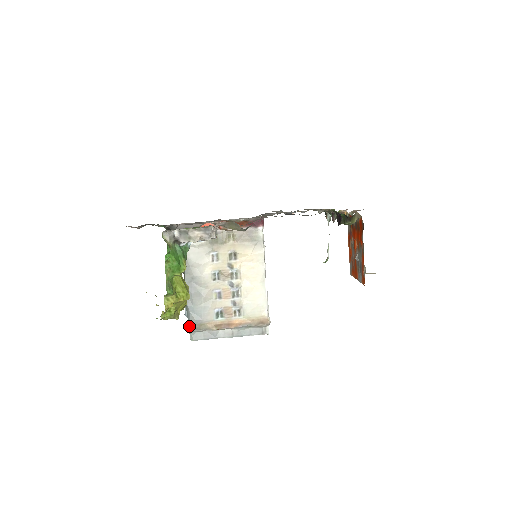
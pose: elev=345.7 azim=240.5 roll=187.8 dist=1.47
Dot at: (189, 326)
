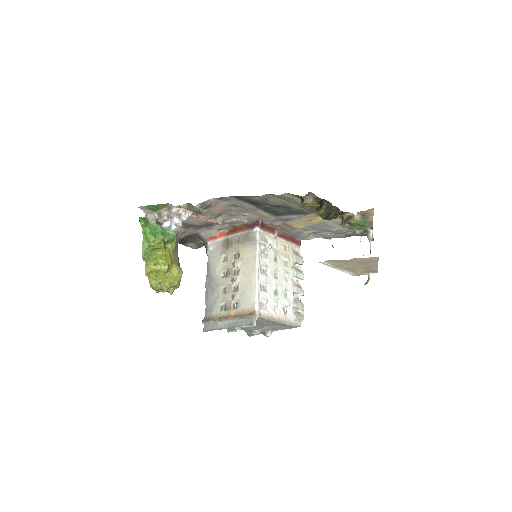
Dot at: (204, 318)
